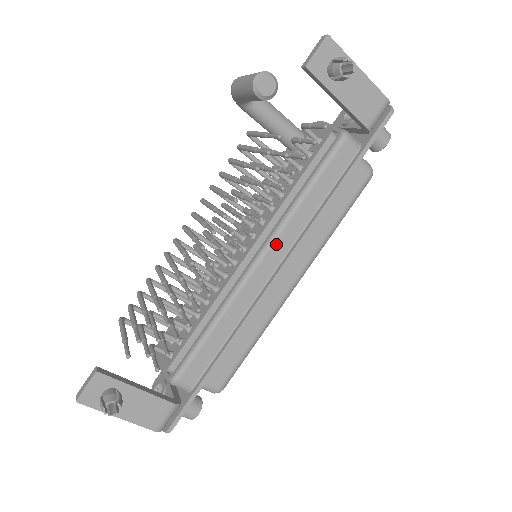
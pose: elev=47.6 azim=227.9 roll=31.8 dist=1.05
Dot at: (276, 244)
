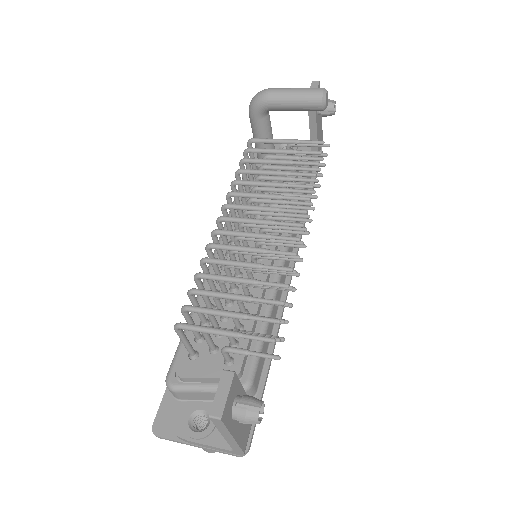
Dot at: occluded
